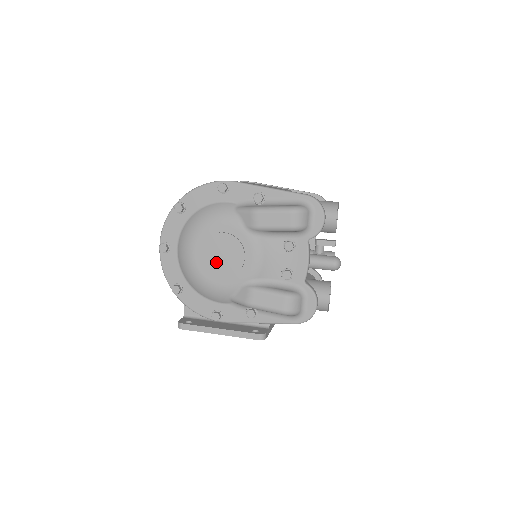
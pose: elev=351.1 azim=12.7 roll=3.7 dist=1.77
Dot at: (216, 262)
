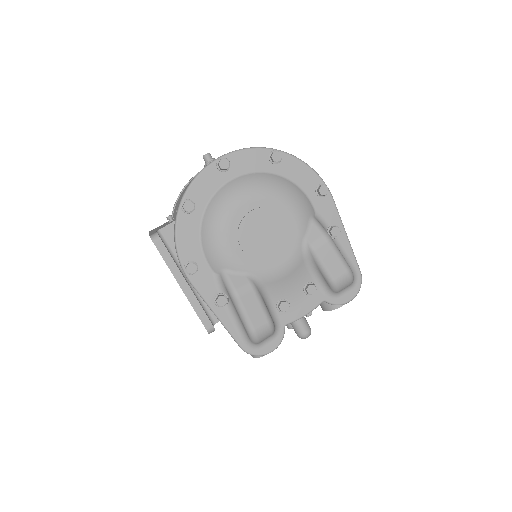
Dot at: (254, 232)
